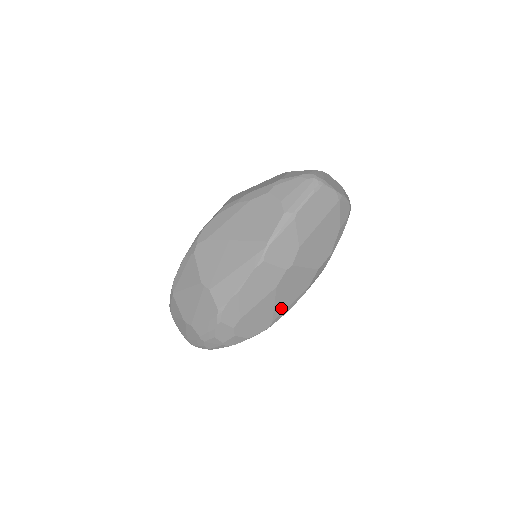
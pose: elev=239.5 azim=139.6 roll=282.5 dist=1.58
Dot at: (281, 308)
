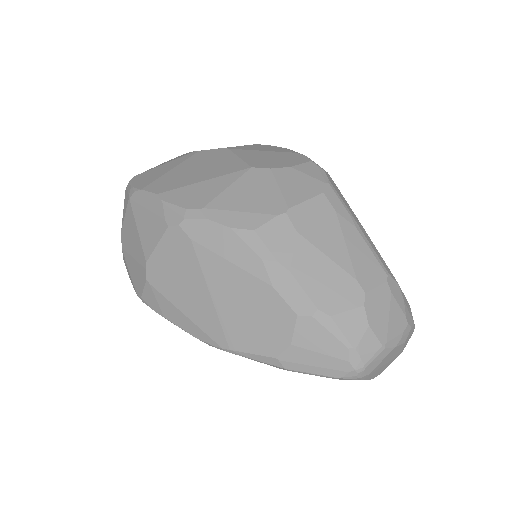
Dot at: occluded
